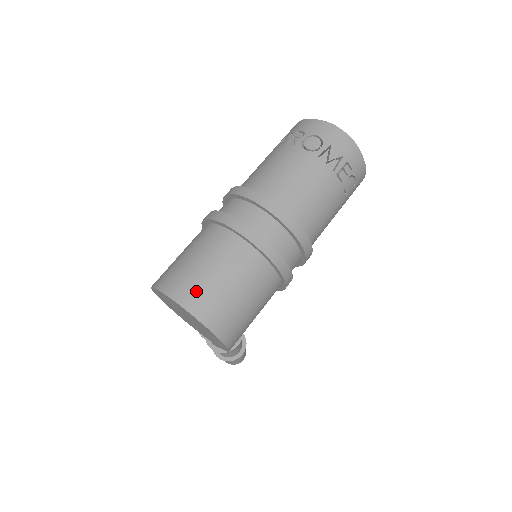
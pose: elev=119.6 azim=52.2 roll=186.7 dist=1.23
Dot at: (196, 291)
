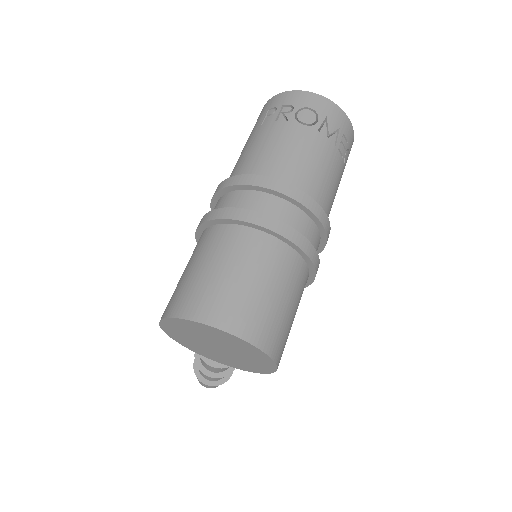
Dot at: (239, 309)
